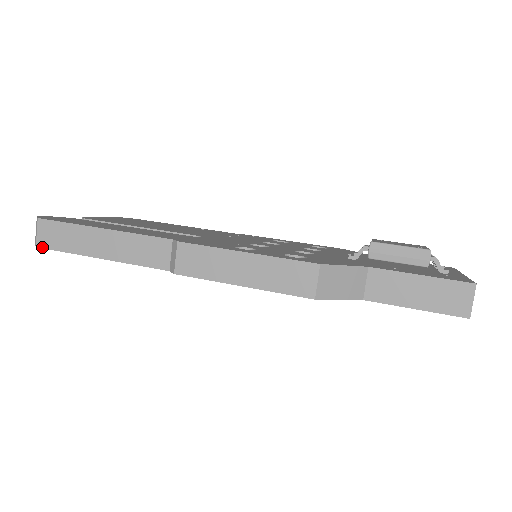
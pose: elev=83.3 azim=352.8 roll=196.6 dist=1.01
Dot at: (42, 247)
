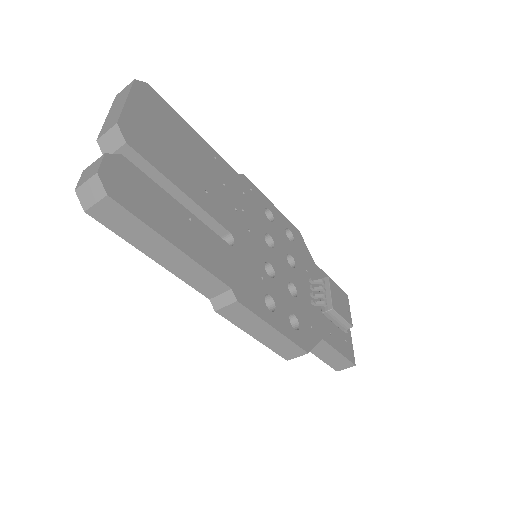
Dot at: (93, 217)
